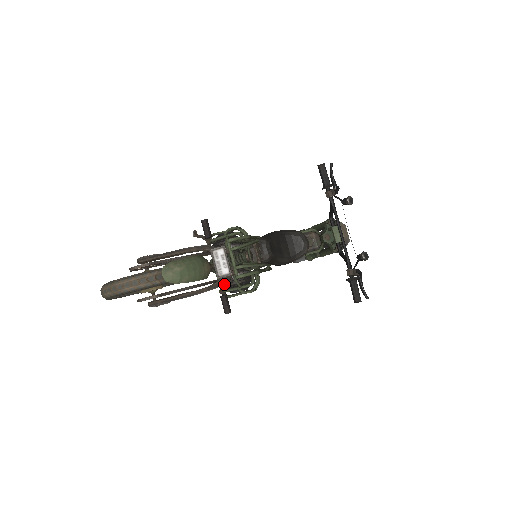
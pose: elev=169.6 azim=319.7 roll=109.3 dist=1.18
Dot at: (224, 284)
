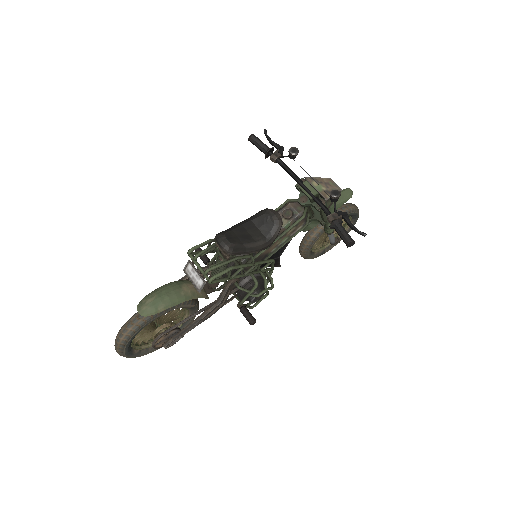
Dot at: occluded
